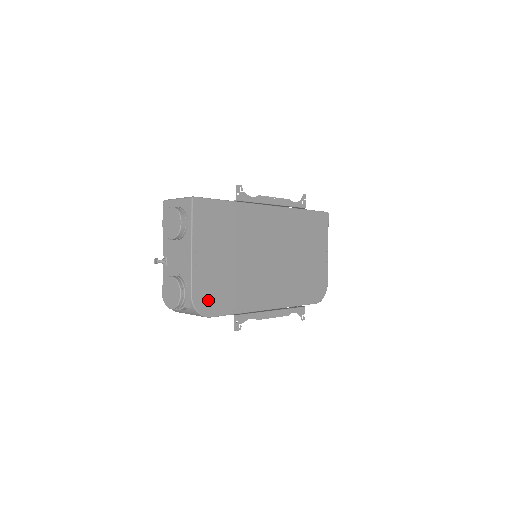
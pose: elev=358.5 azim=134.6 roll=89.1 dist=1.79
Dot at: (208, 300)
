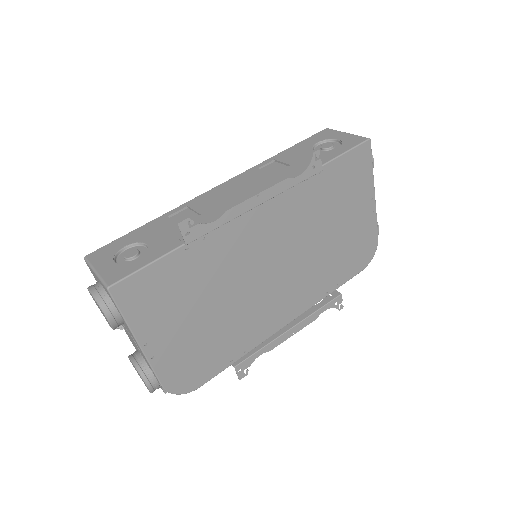
Dot at: (190, 375)
